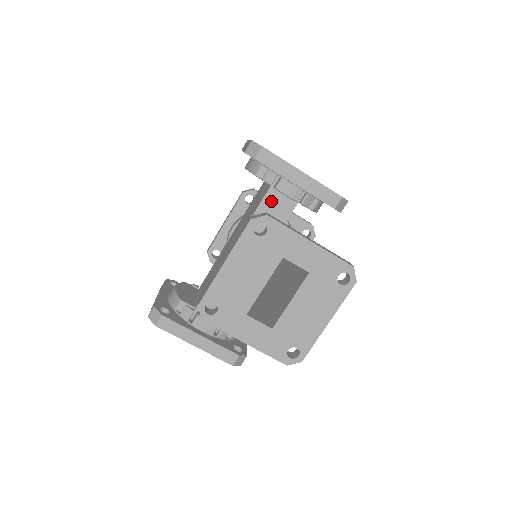
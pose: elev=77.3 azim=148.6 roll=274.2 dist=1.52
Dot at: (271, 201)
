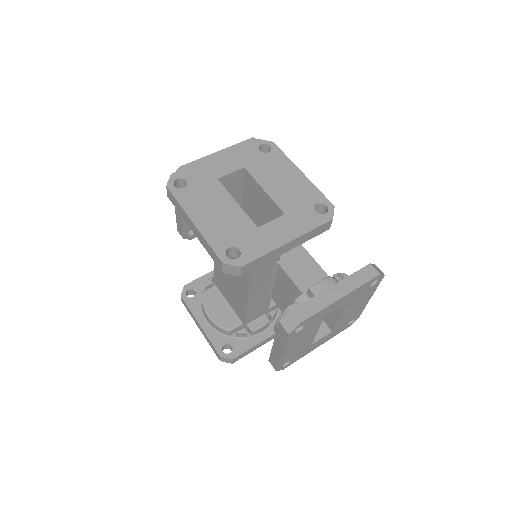
Dot at: occluded
